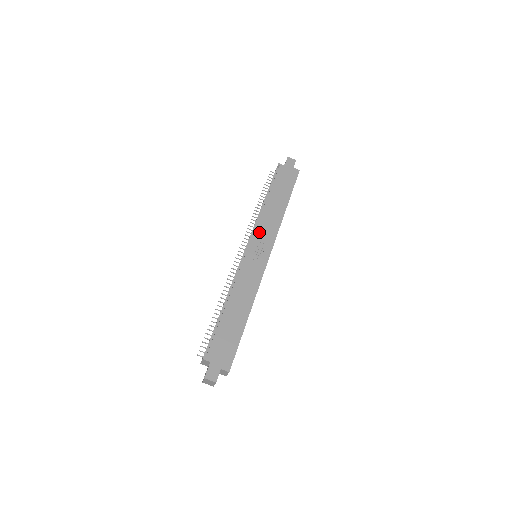
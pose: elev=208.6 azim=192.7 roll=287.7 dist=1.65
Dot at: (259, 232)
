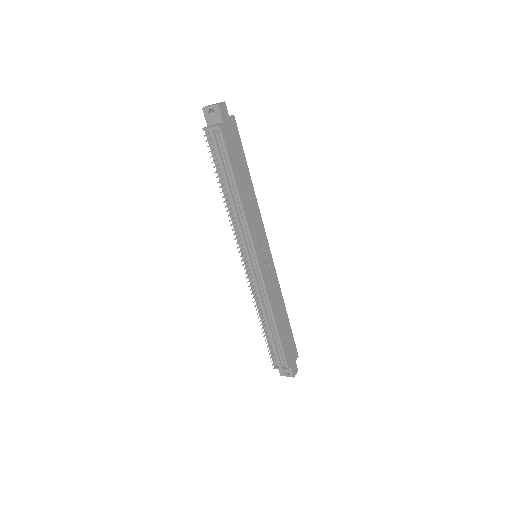
Dot at: (254, 236)
